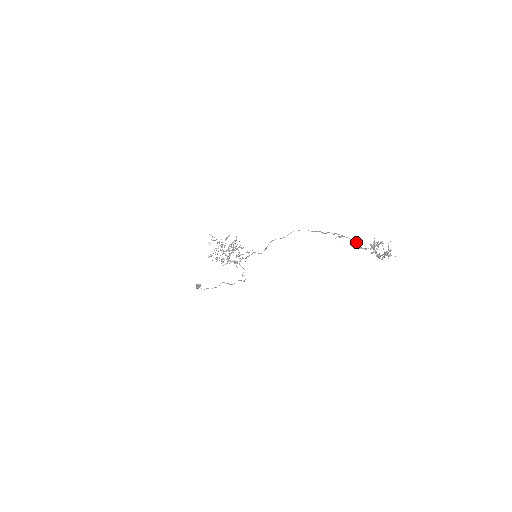
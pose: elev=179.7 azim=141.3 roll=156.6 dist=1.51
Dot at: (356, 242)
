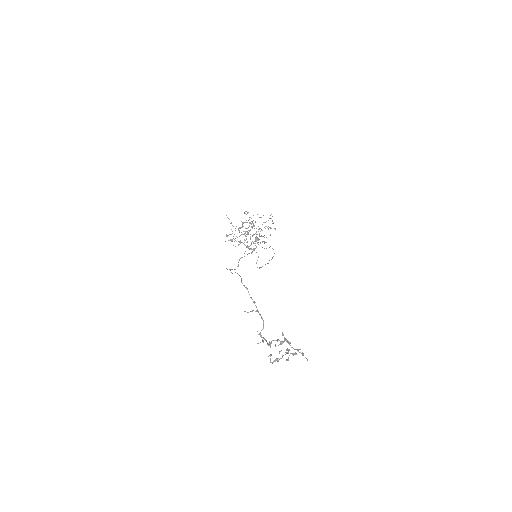
Dot at: (263, 326)
